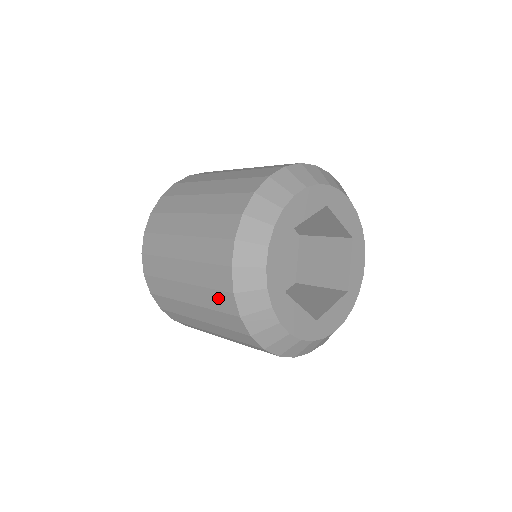
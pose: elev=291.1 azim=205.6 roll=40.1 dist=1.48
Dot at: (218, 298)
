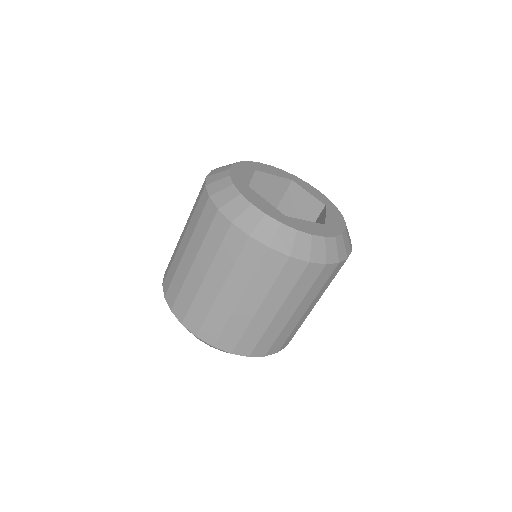
Dot at: (199, 207)
